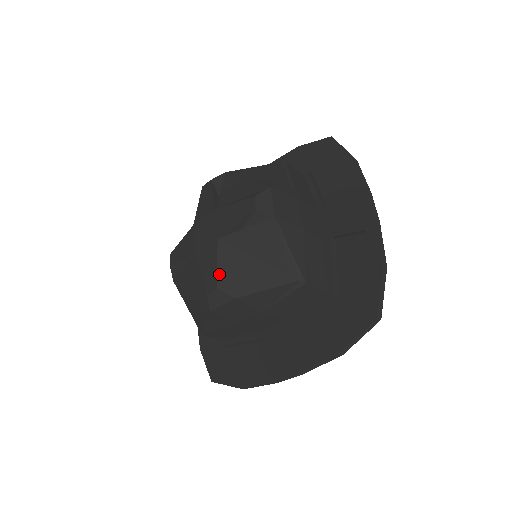
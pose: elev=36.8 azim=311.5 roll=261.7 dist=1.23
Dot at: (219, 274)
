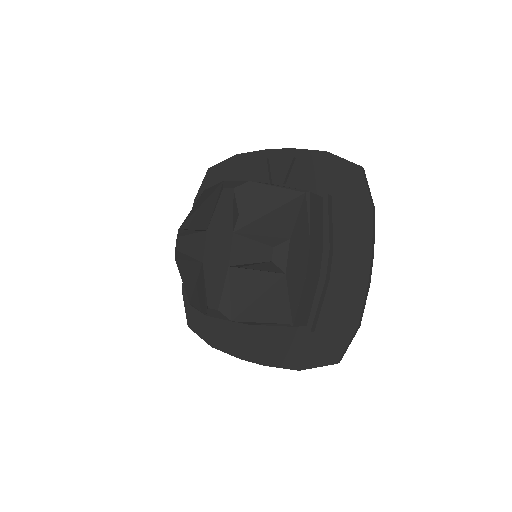
Dot at: (262, 242)
